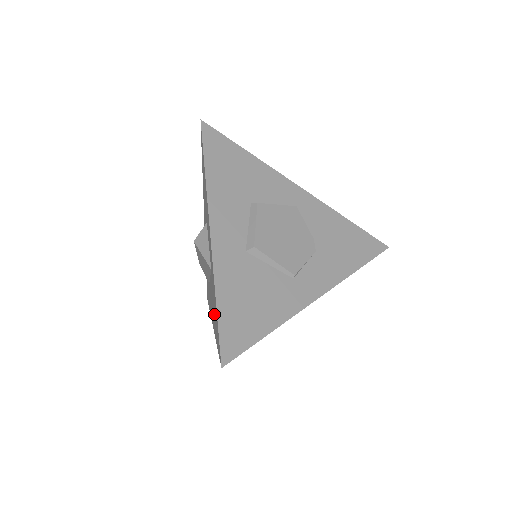
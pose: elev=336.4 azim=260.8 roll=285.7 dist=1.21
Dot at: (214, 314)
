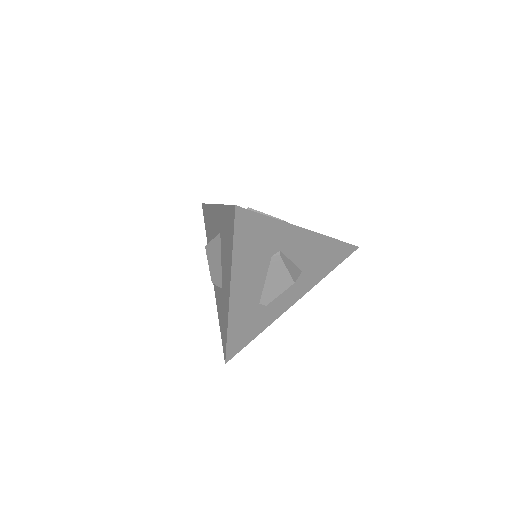
Dot at: (227, 243)
